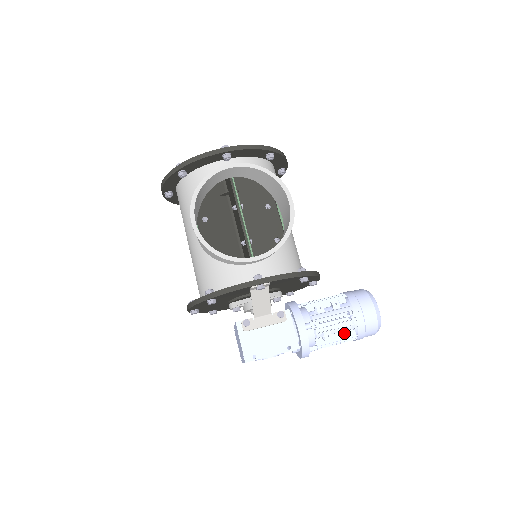
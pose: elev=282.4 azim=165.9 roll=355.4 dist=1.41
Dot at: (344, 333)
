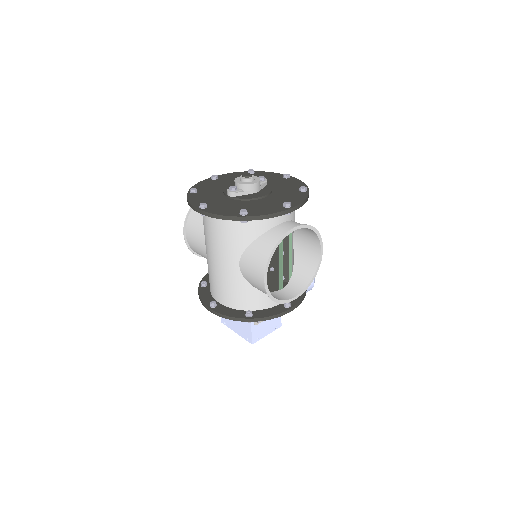
Dot at: occluded
